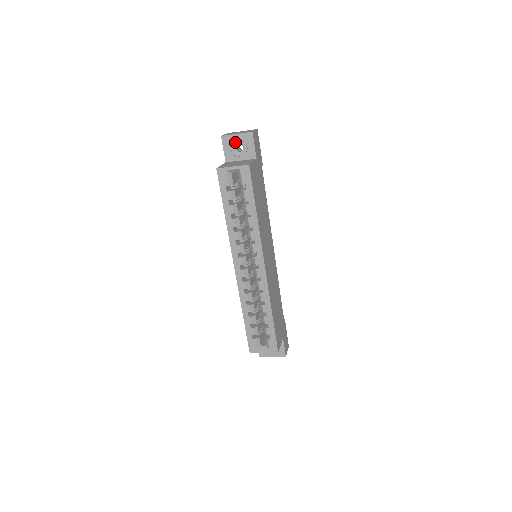
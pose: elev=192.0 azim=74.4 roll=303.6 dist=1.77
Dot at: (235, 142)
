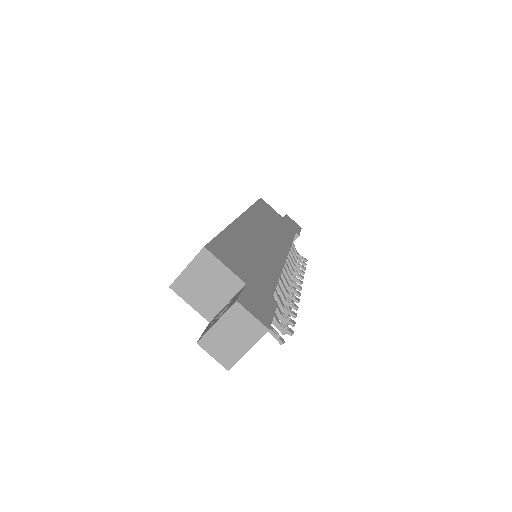
Dot at: occluded
